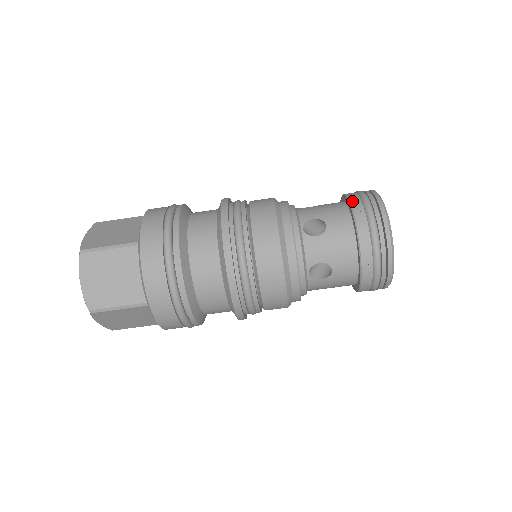
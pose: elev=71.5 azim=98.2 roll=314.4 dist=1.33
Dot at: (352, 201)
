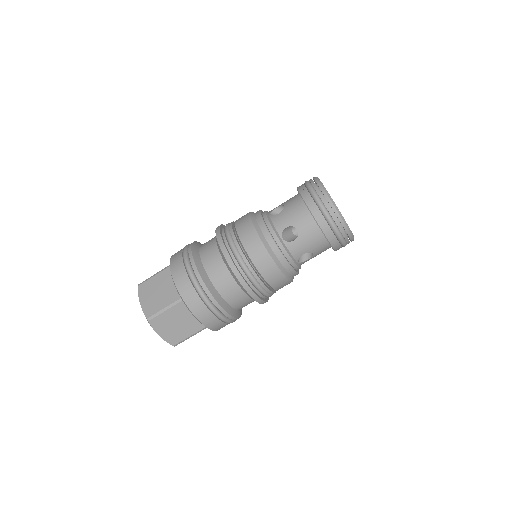
Dot at: (308, 204)
